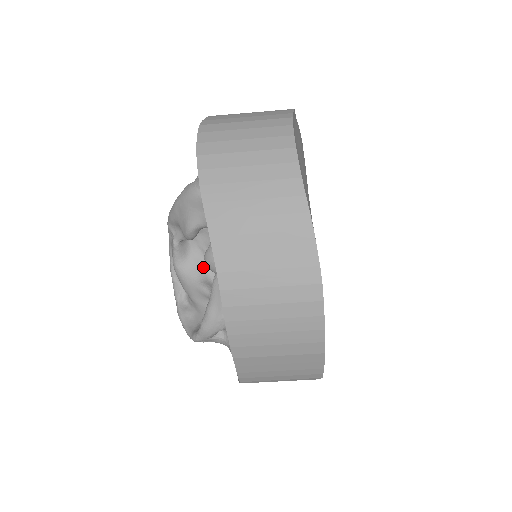
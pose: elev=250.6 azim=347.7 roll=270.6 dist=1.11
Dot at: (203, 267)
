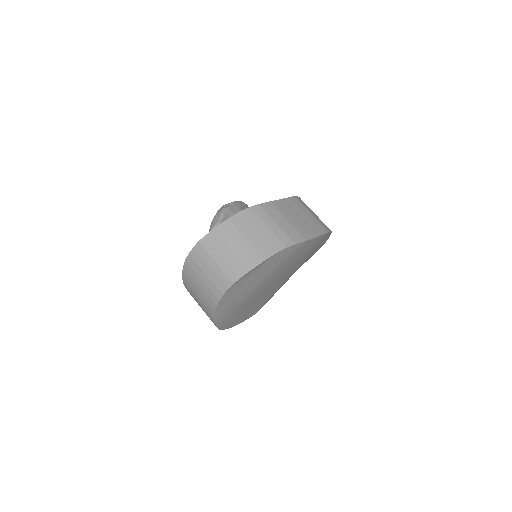
Dot at: occluded
